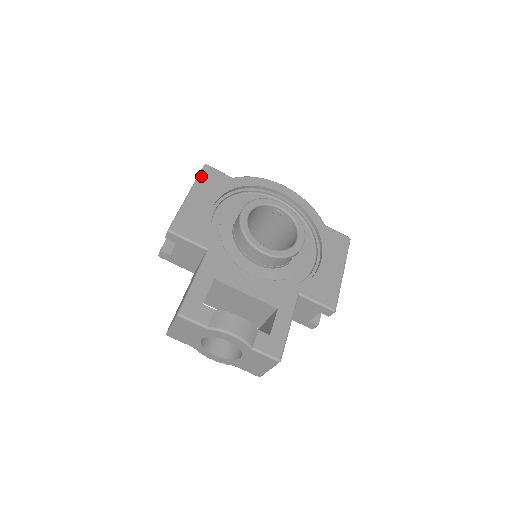
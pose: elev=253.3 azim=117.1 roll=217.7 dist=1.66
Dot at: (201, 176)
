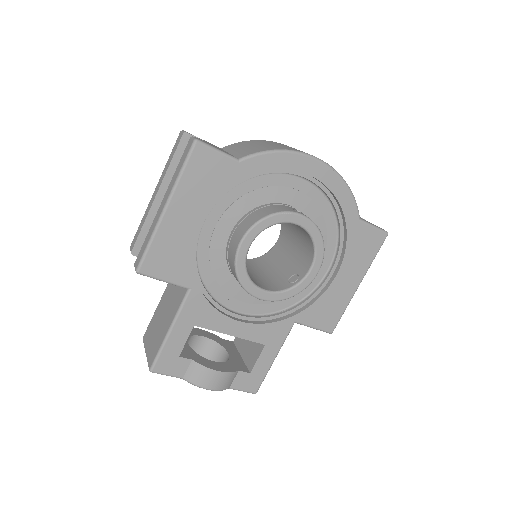
Dot at: (187, 168)
